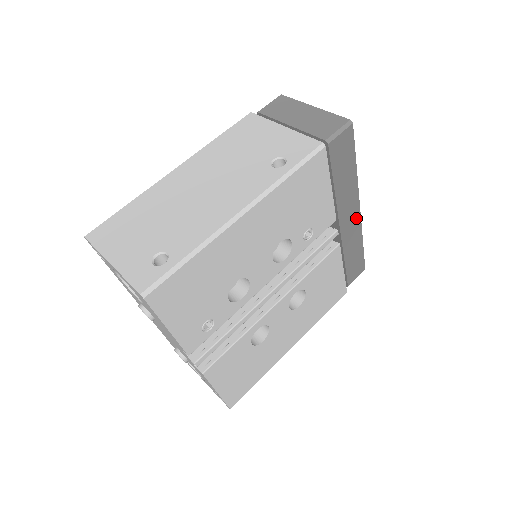
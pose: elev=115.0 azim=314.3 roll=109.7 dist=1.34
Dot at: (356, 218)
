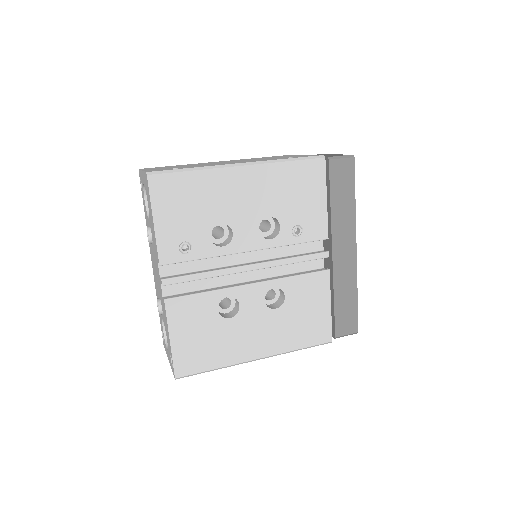
Dot at: (351, 256)
